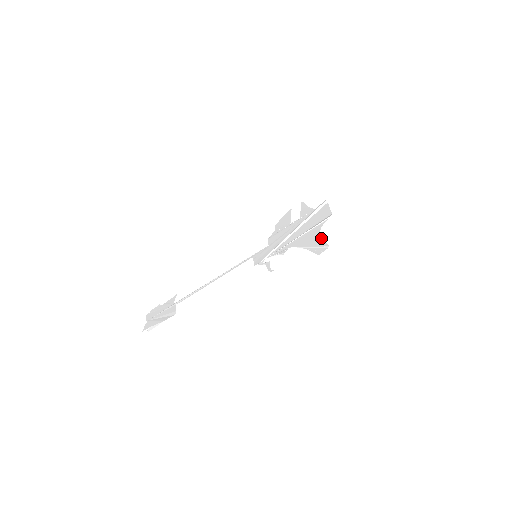
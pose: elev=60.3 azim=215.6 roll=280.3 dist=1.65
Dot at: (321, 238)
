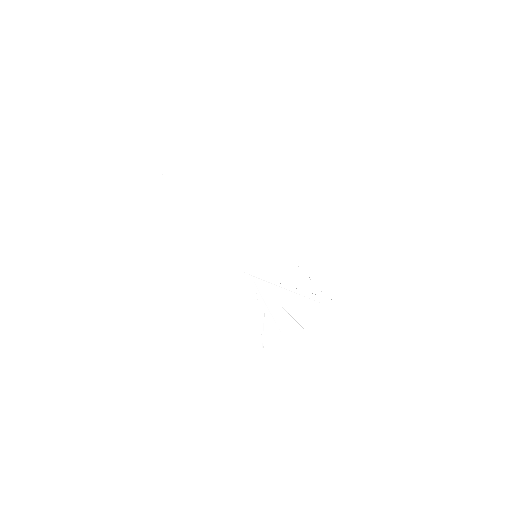
Dot at: (275, 342)
